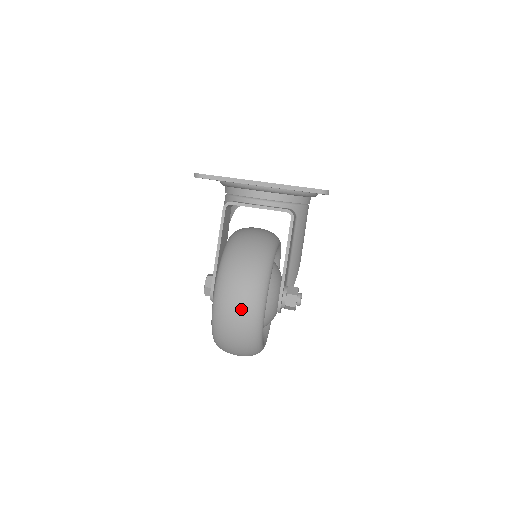
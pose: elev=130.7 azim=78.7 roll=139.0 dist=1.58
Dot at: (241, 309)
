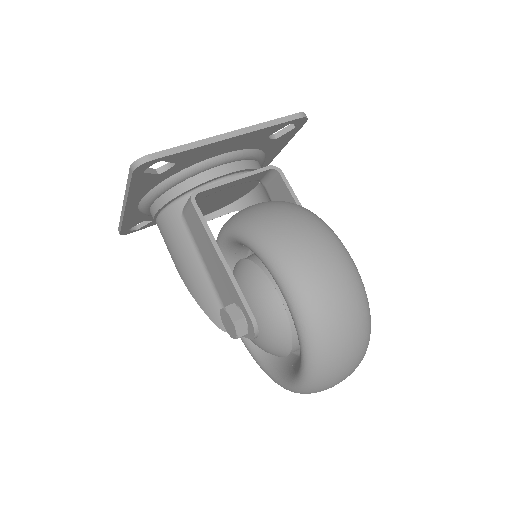
Dot at: (340, 279)
